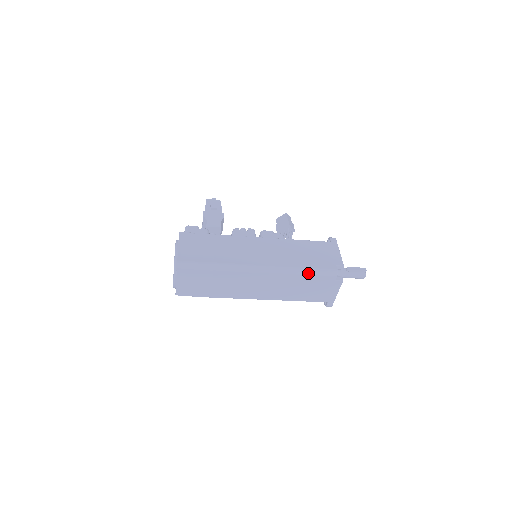
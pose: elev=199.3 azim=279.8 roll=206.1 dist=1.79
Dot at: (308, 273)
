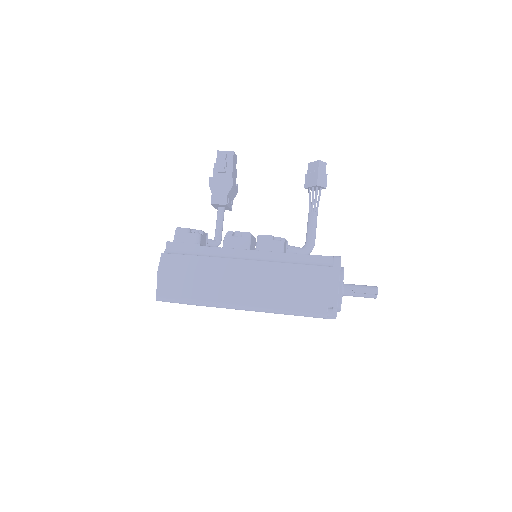
Dot at: (292, 314)
